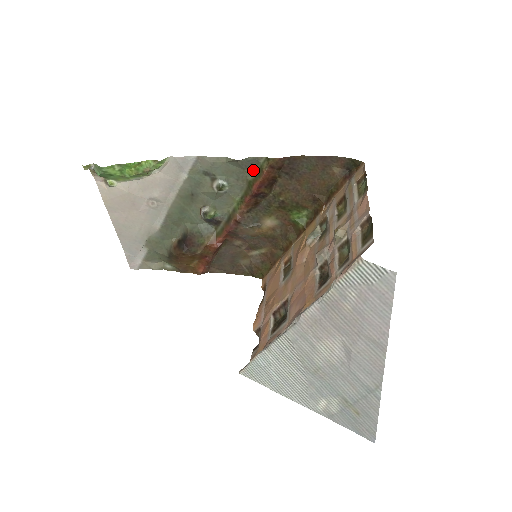
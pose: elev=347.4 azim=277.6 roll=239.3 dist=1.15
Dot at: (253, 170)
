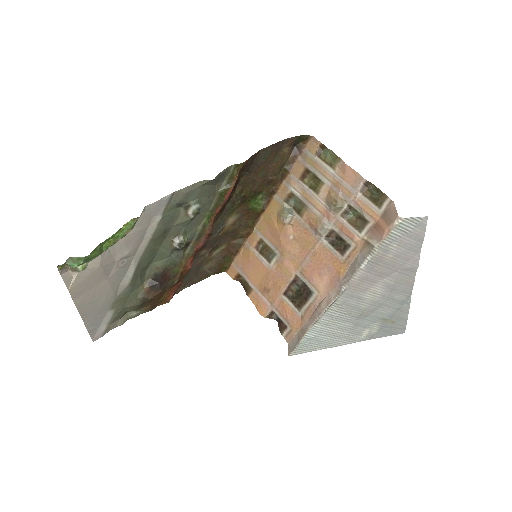
Dot at: (222, 181)
